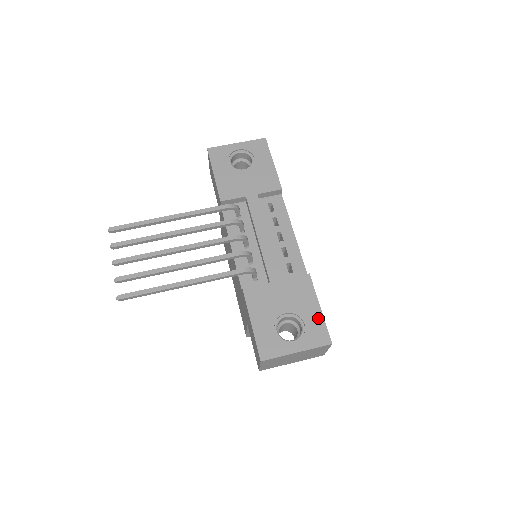
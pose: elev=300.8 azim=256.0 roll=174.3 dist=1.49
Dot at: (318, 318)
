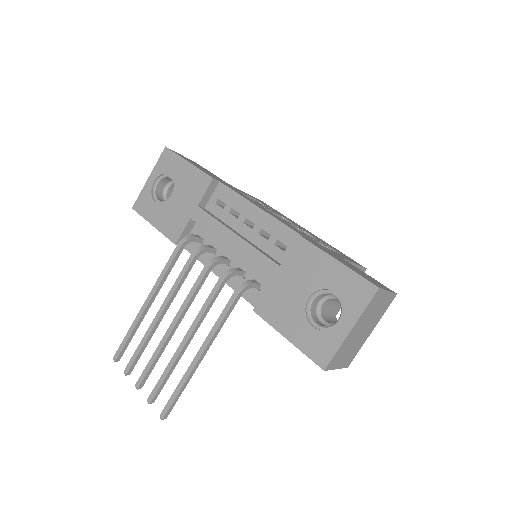
Dot at: (343, 273)
